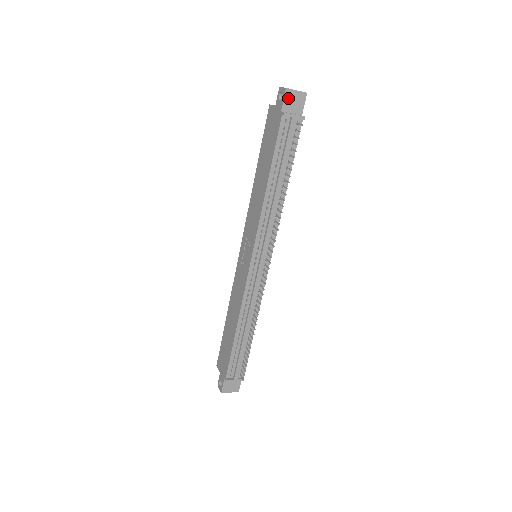
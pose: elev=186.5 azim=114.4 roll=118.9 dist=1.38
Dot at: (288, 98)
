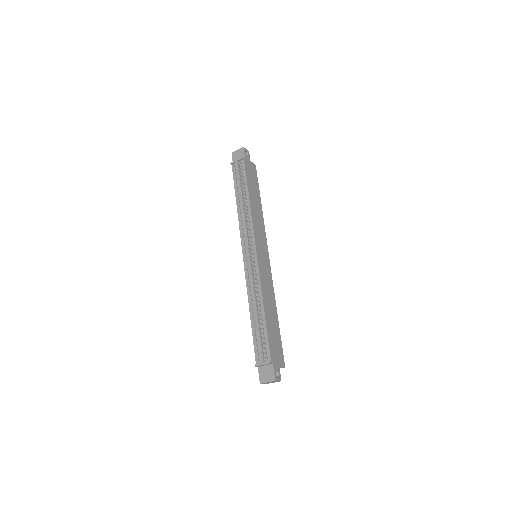
Dot at: (234, 156)
